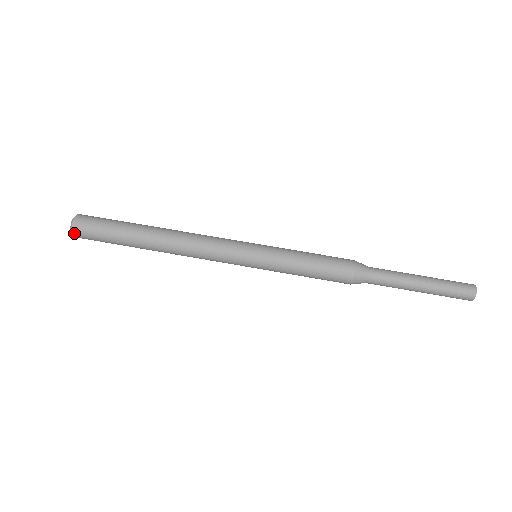
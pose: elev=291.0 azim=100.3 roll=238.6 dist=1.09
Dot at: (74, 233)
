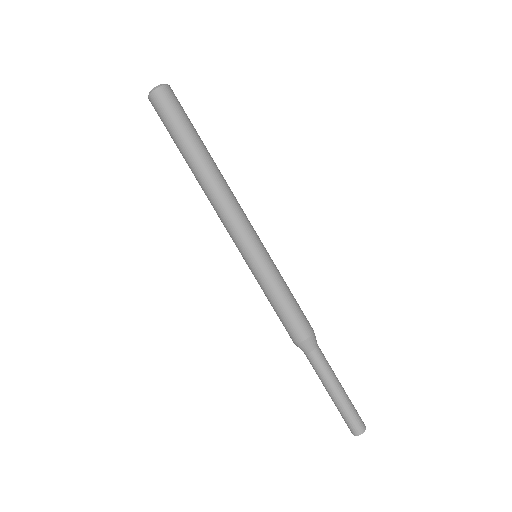
Dot at: (155, 92)
